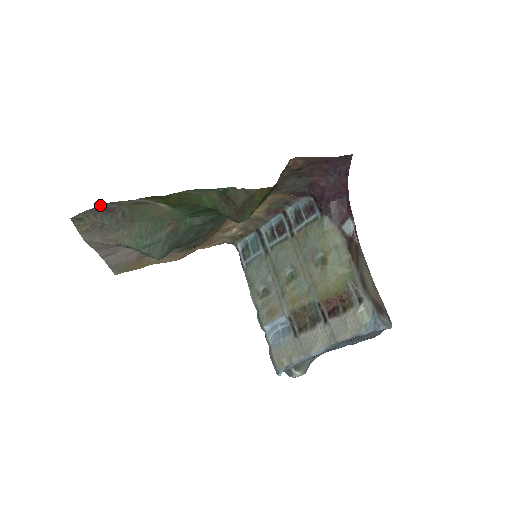
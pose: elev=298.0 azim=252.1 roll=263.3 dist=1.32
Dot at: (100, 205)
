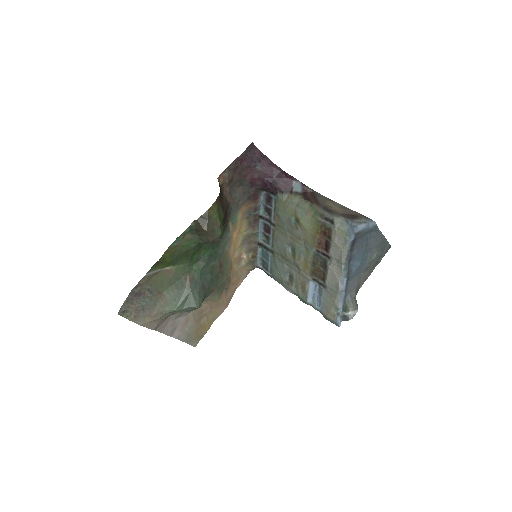
Dot at: (129, 294)
